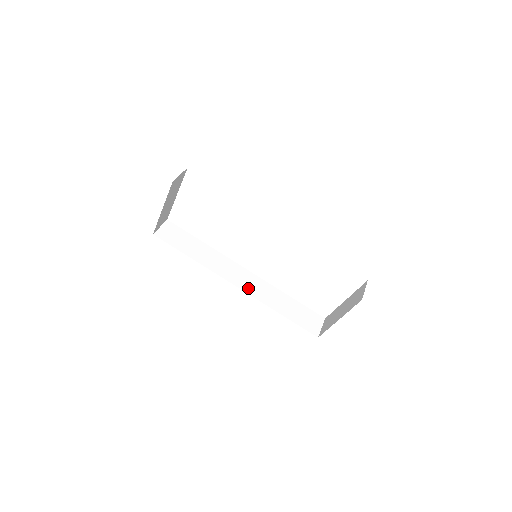
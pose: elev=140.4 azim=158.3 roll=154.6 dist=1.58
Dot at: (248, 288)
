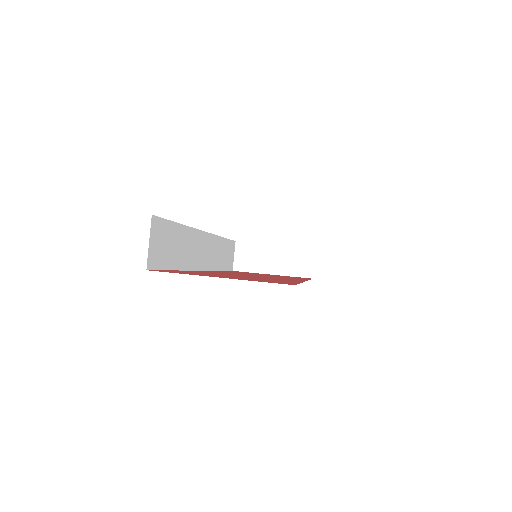
Dot at: (208, 262)
